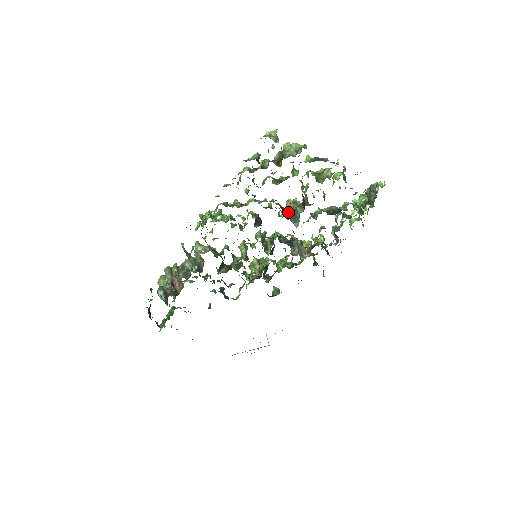
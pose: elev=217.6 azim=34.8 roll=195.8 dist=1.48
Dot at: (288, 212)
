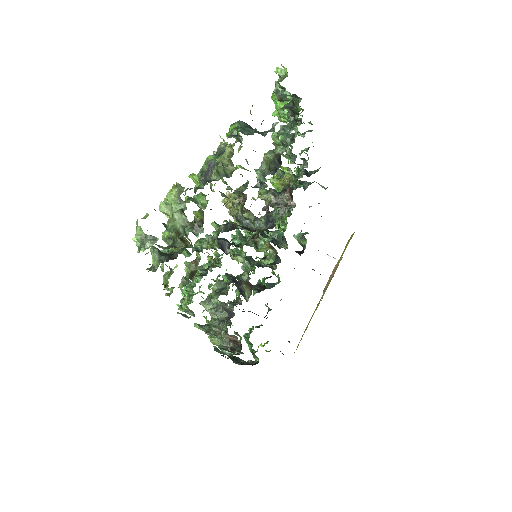
Dot at: (239, 221)
